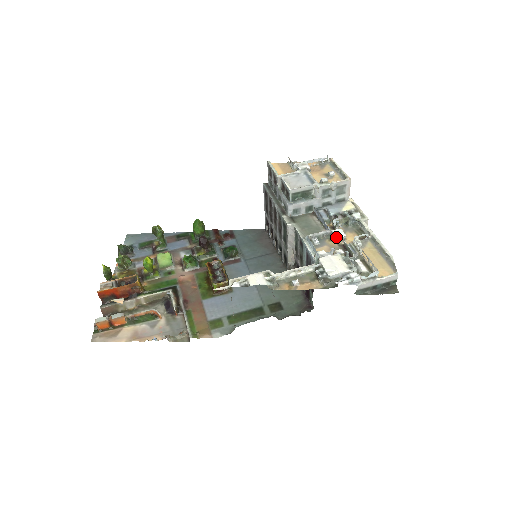
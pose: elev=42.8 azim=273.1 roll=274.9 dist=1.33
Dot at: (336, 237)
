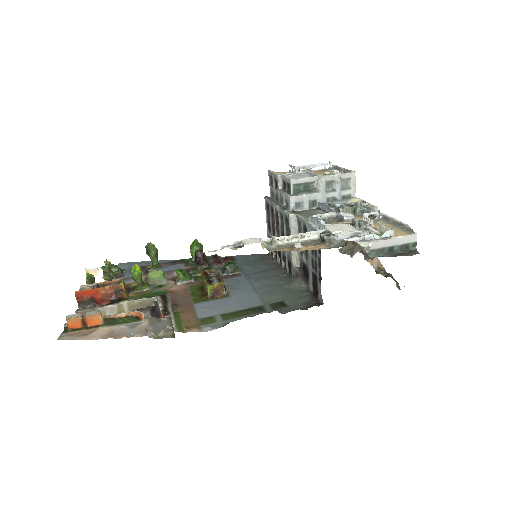
Dot at: (343, 216)
